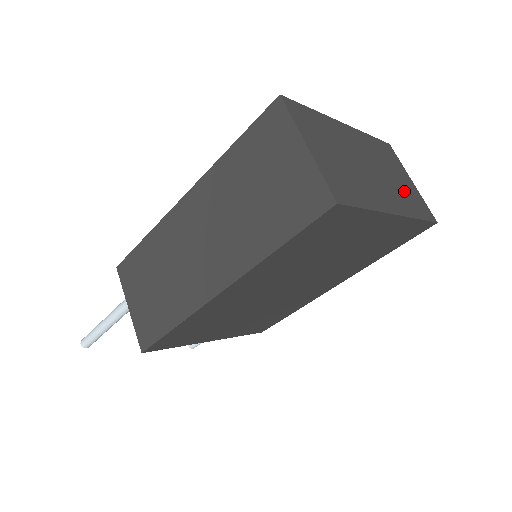
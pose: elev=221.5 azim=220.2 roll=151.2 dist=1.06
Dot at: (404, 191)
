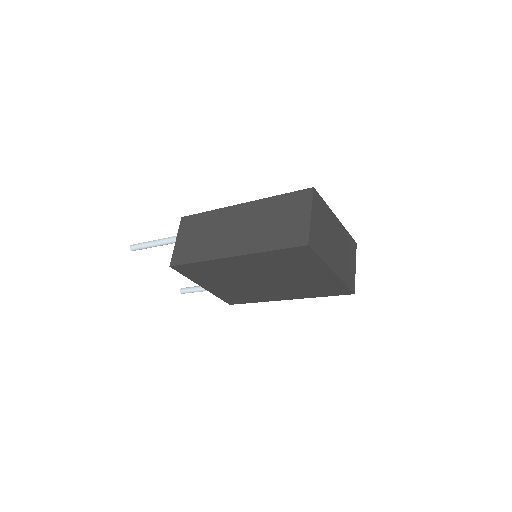
Dot at: (347, 267)
